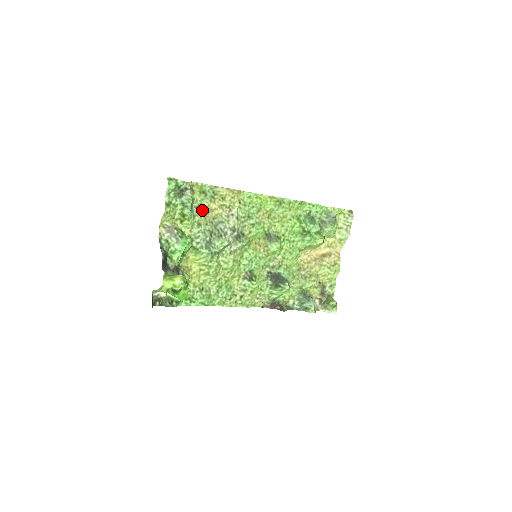
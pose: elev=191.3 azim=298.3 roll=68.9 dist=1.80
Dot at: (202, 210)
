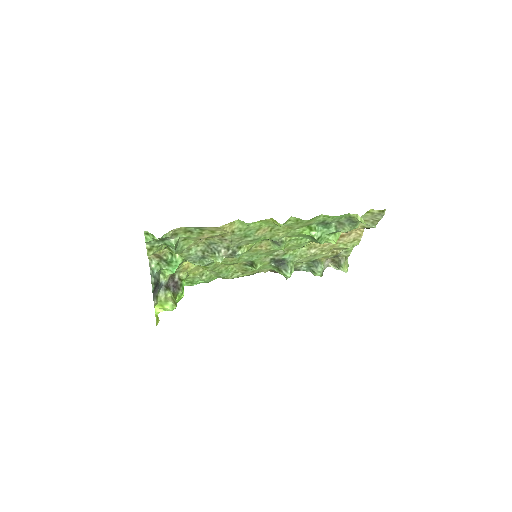
Dot at: (190, 240)
